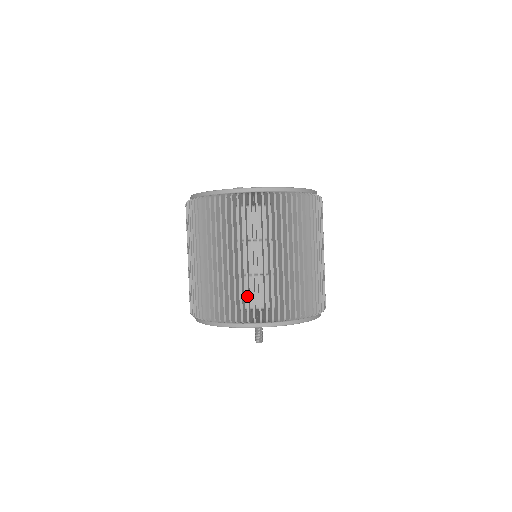
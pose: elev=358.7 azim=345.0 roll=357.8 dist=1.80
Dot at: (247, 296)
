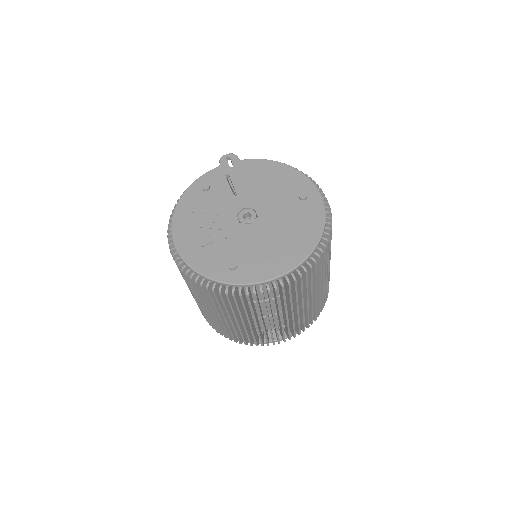
Dot at: (254, 338)
